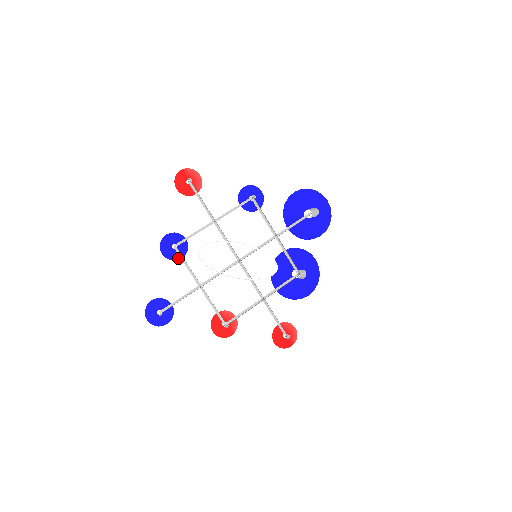
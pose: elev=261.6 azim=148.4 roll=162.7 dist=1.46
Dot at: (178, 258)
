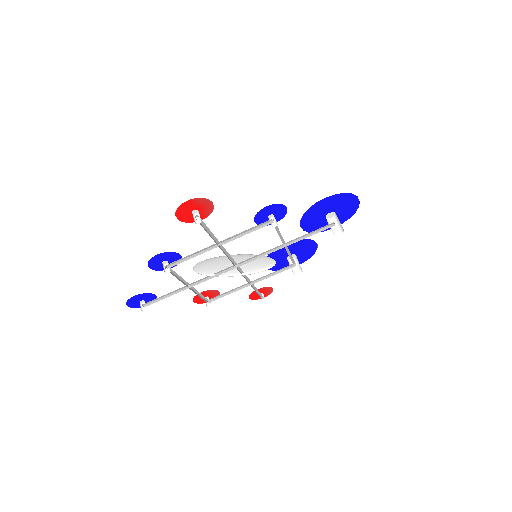
Dot at: occluded
